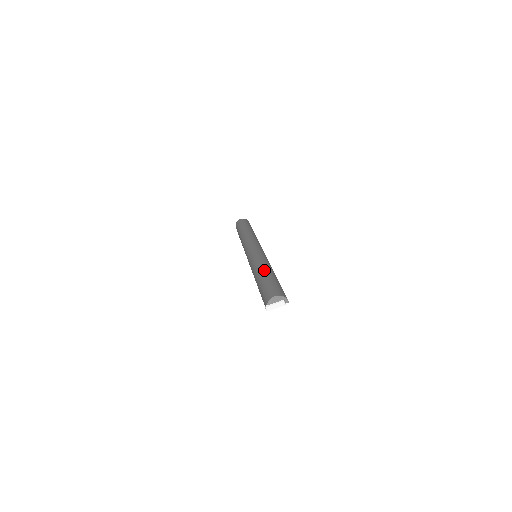
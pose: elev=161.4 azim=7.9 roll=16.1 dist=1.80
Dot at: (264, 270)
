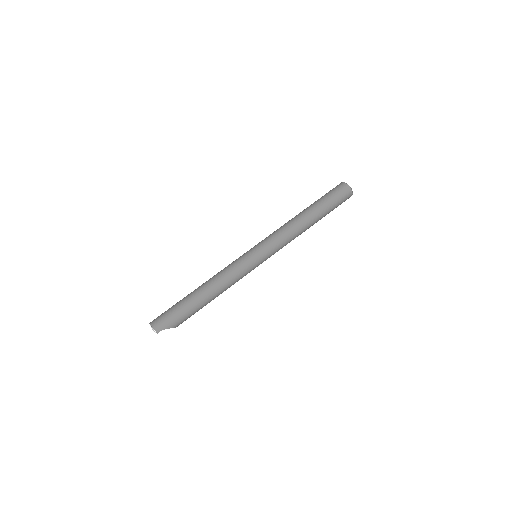
Dot at: (198, 288)
